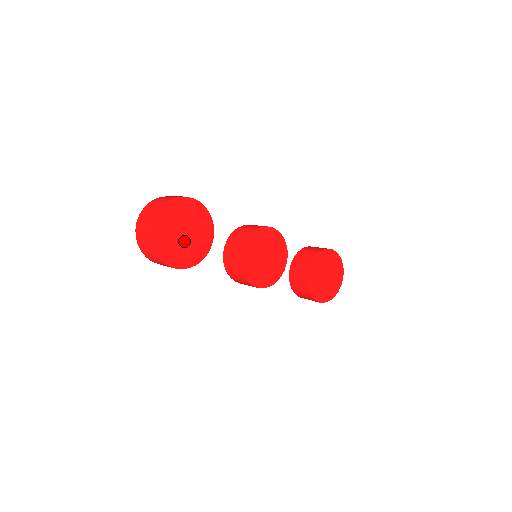
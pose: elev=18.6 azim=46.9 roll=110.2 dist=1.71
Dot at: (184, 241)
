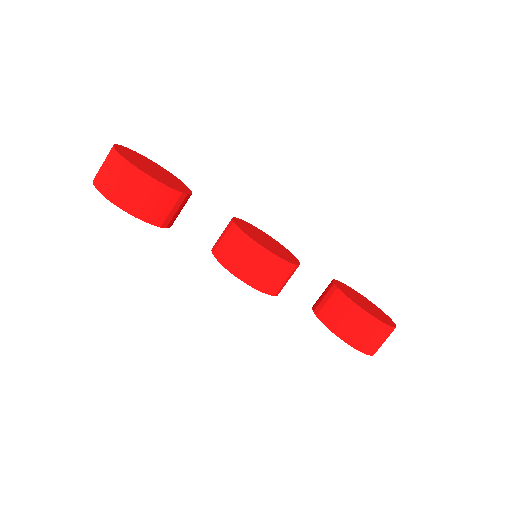
Dot at: (155, 173)
